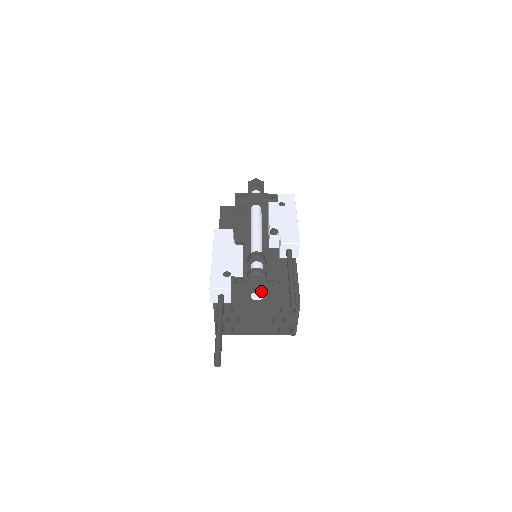
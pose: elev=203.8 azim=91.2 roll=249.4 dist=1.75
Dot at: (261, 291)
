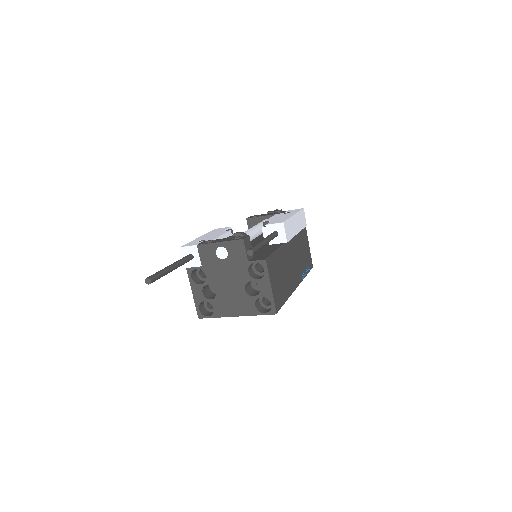
Dot at: (224, 245)
